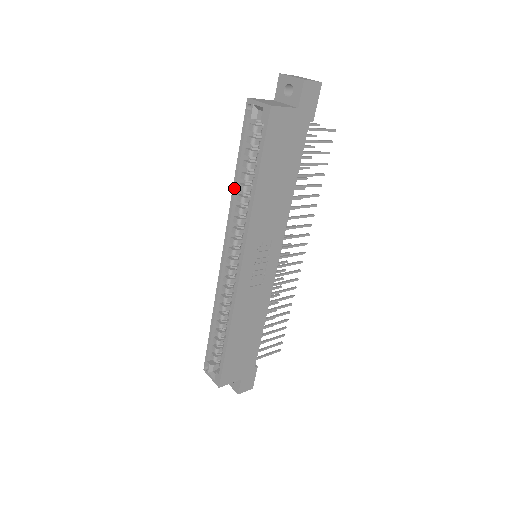
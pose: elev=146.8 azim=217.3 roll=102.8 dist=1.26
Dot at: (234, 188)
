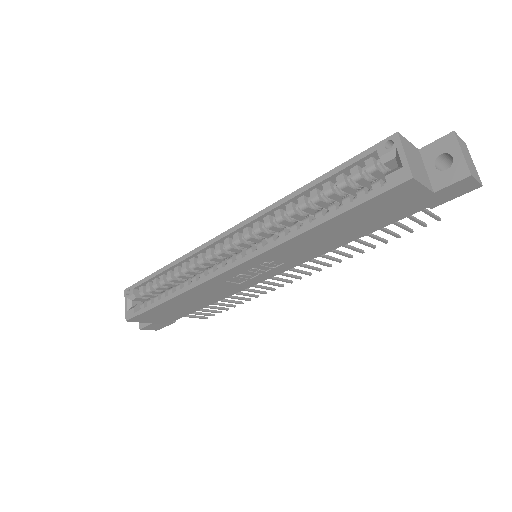
Dot at: (294, 194)
